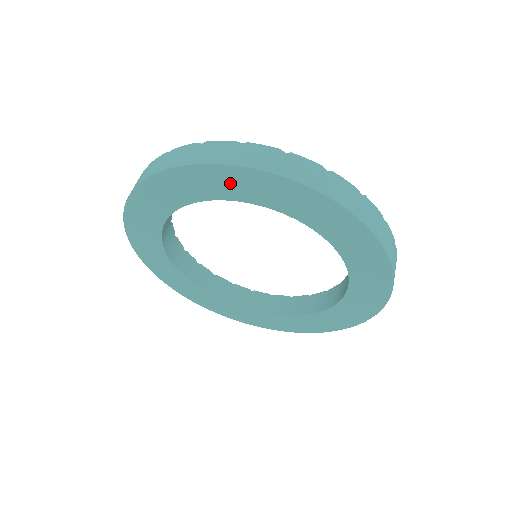
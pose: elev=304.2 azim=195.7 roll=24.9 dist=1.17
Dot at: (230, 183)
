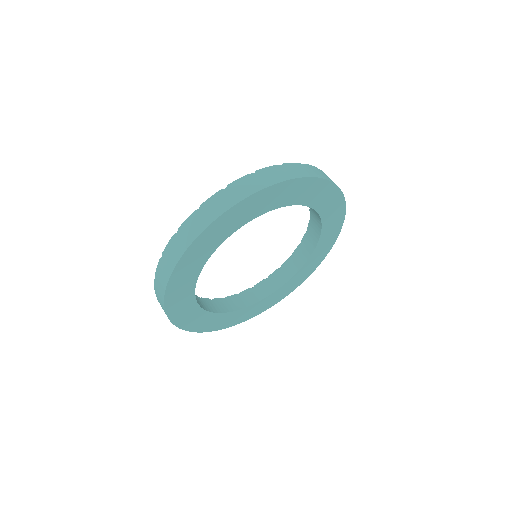
Dot at: (198, 254)
